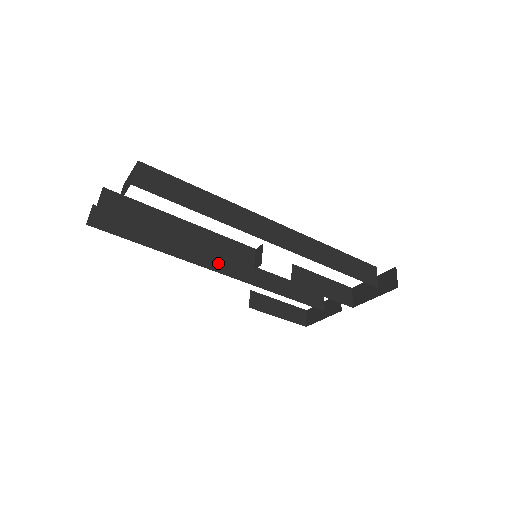
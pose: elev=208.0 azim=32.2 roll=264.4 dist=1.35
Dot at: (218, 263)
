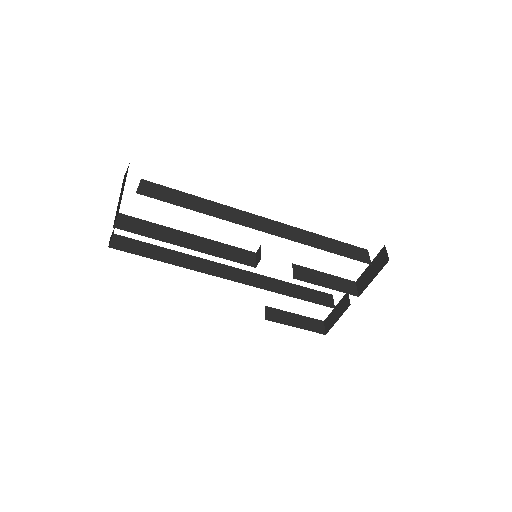
Dot at: (226, 272)
